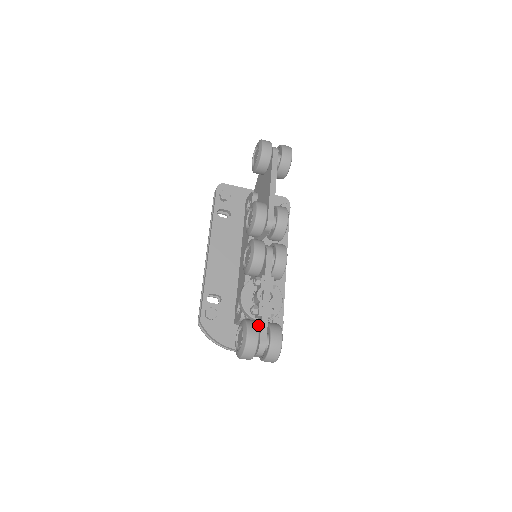
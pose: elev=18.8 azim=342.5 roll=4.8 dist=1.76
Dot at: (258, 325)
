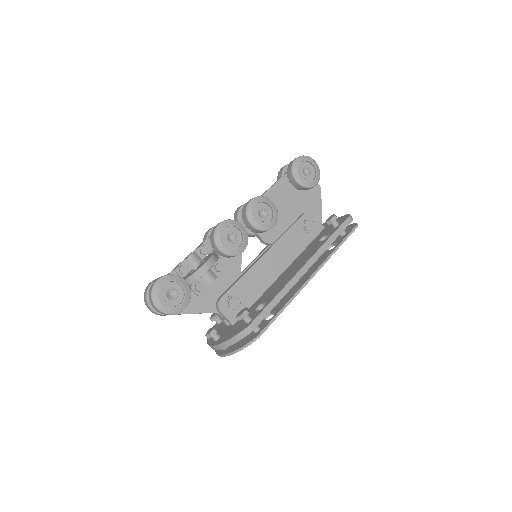
Dot at: occluded
